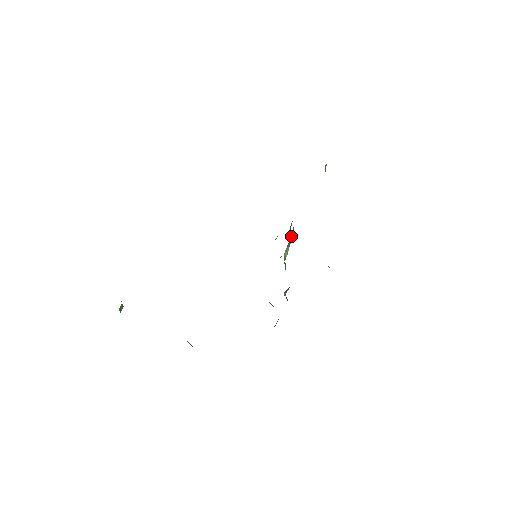
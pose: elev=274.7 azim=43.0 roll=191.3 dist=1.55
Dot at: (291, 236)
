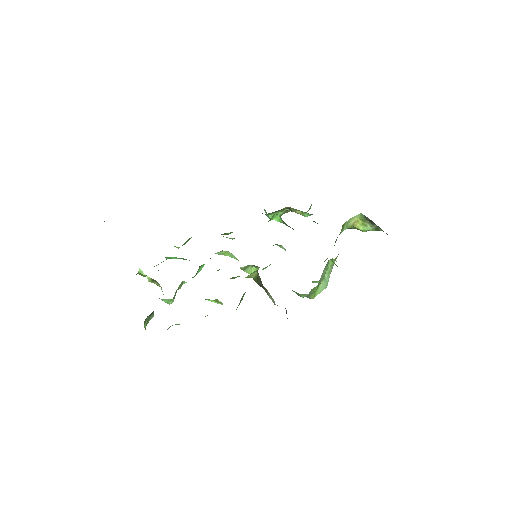
Dot at: occluded
